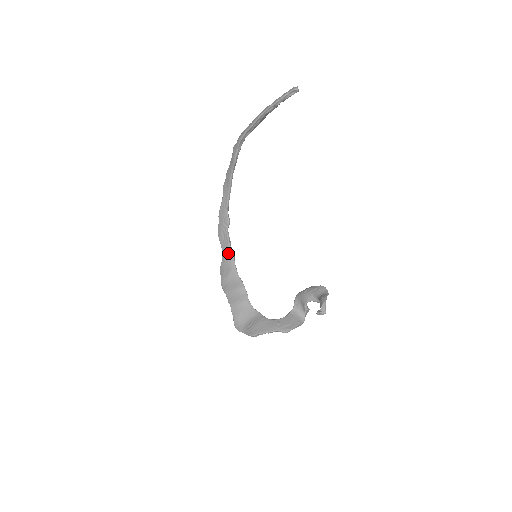
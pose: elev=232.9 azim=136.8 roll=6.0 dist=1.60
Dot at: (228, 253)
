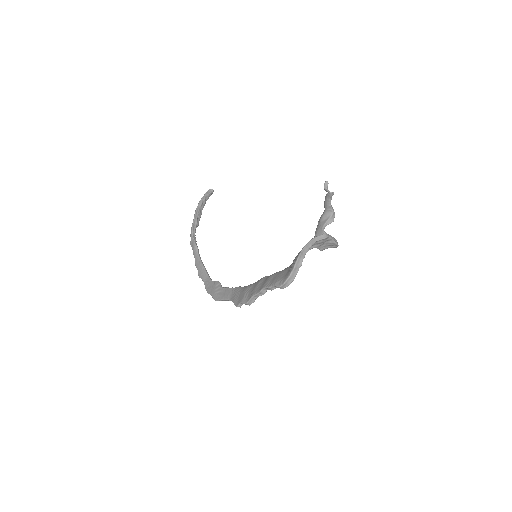
Dot at: (234, 291)
